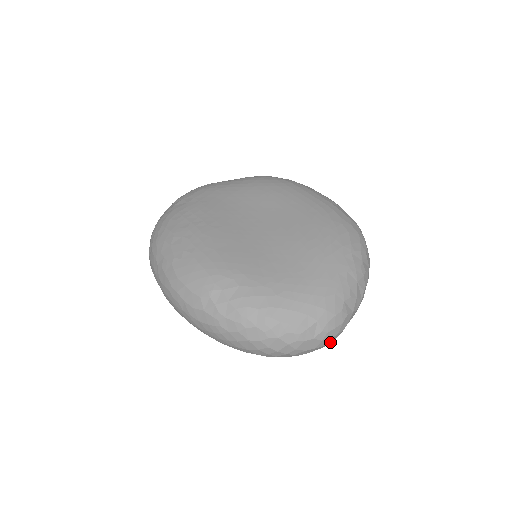
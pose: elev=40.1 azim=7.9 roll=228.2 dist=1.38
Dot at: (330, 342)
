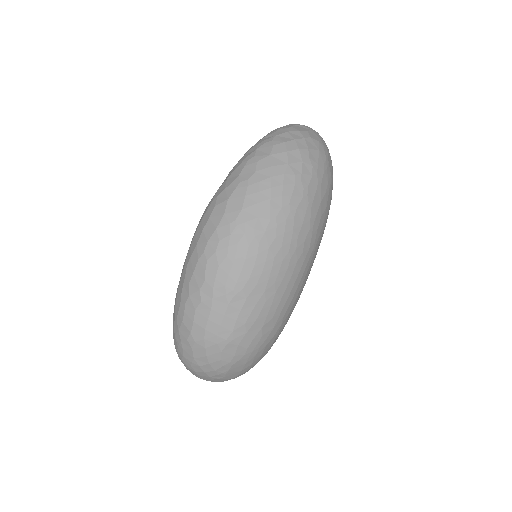
Dot at: occluded
